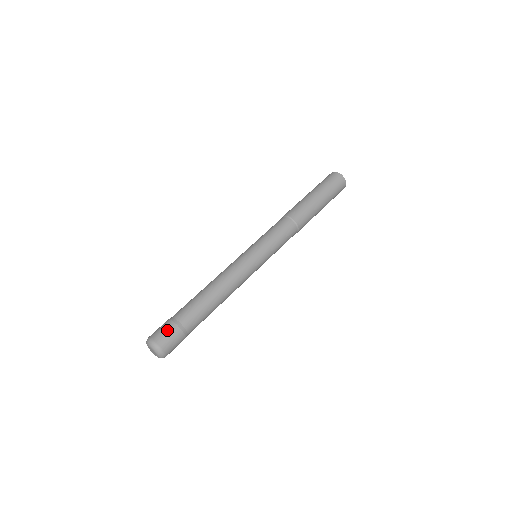
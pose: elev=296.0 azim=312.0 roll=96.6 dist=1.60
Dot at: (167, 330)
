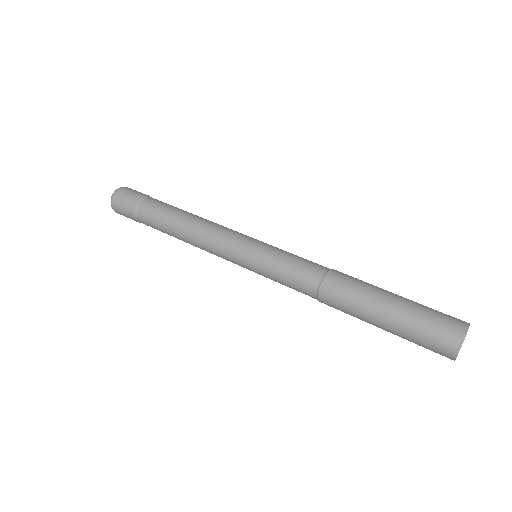
Dot at: (125, 206)
